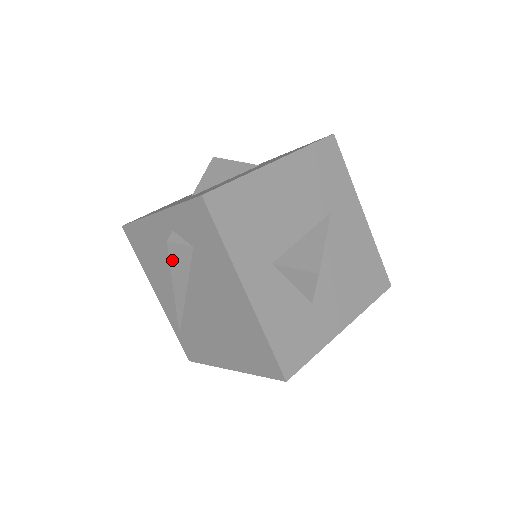
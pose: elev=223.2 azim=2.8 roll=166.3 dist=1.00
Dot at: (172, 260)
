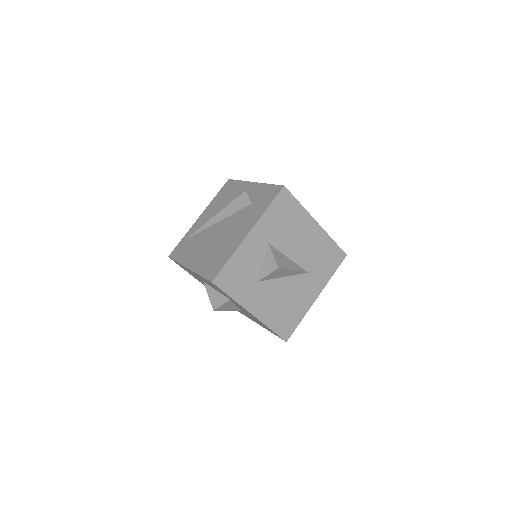
Dot at: (236, 201)
